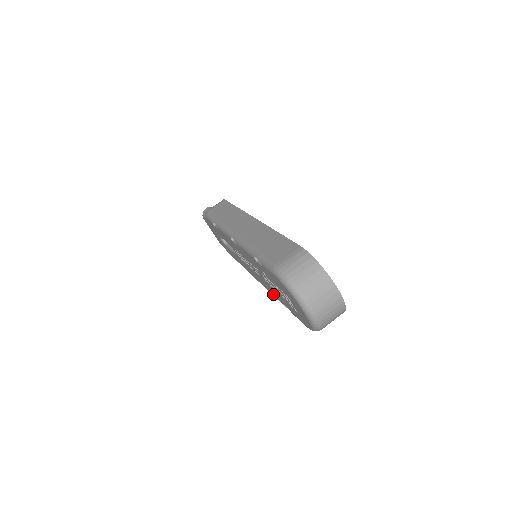
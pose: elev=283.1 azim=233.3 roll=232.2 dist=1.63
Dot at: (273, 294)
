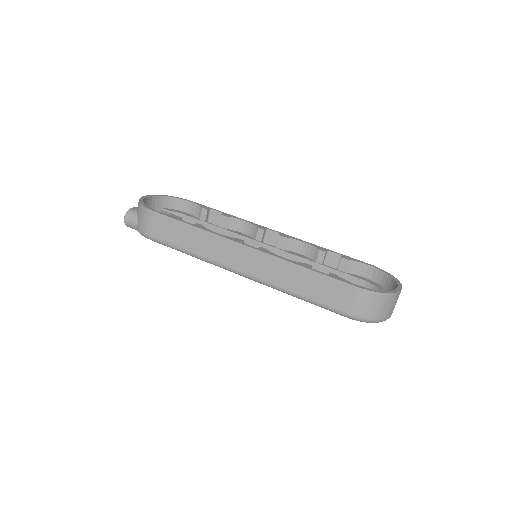
Dot at: occluded
